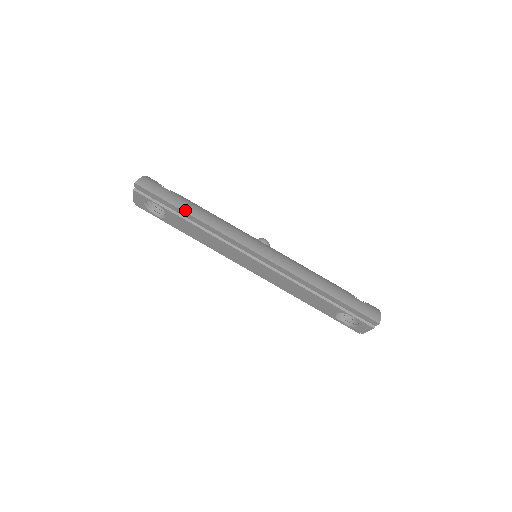
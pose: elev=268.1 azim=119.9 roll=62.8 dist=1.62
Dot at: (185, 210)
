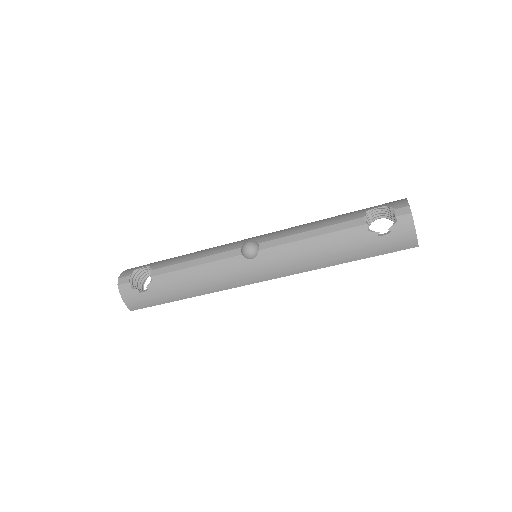
Dot at: (179, 299)
